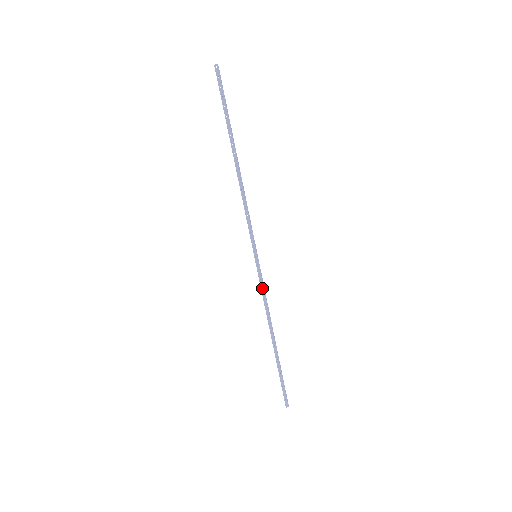
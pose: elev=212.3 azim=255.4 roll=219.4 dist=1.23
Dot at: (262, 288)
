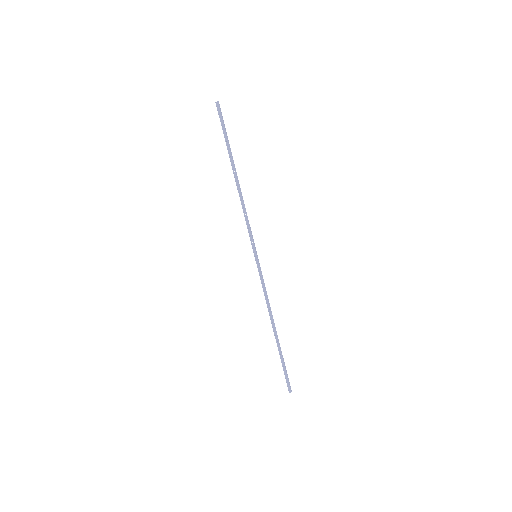
Dot at: (262, 284)
